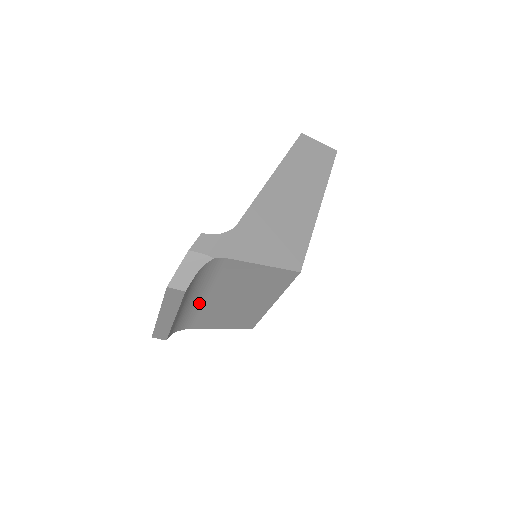
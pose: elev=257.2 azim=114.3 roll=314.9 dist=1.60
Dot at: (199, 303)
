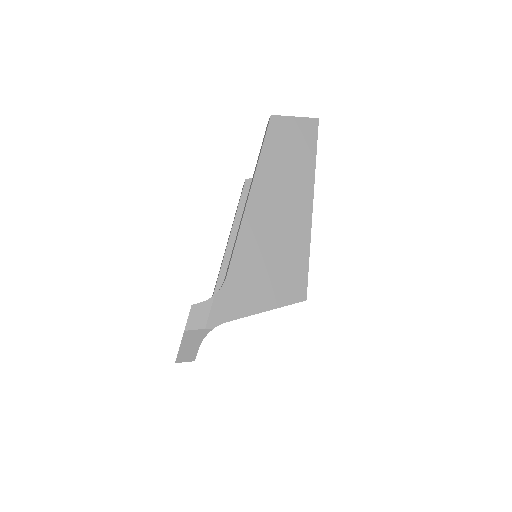
Dot at: occluded
